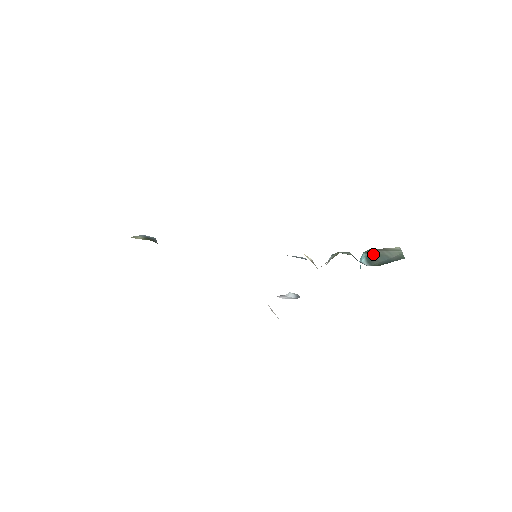
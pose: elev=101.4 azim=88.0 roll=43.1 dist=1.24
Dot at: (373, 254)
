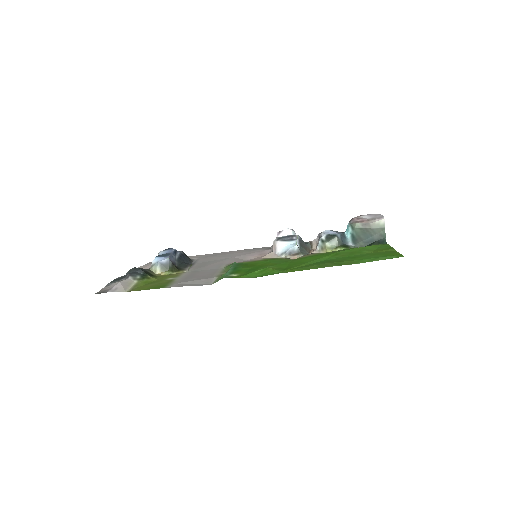
Dot at: (358, 232)
